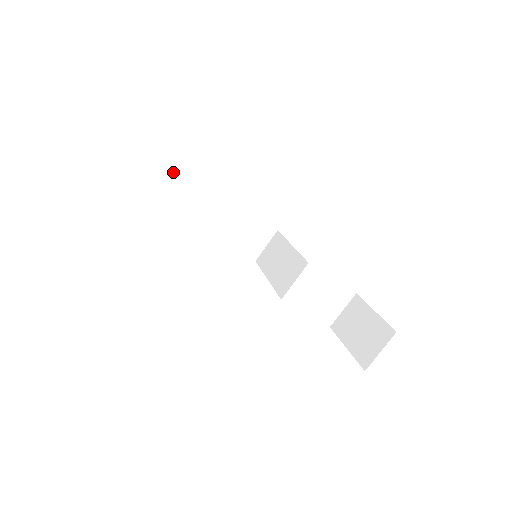
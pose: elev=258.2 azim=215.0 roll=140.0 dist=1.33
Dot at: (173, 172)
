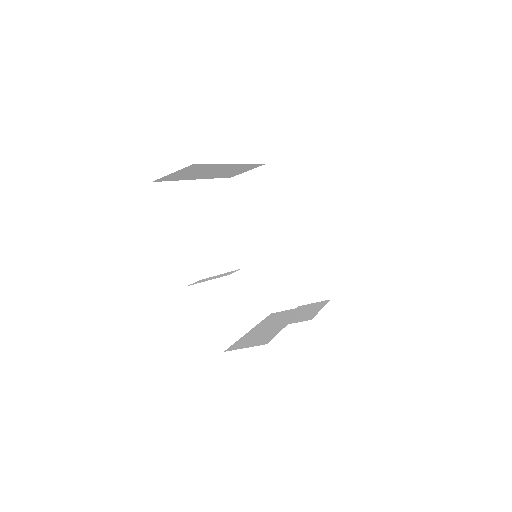
Dot at: (190, 167)
